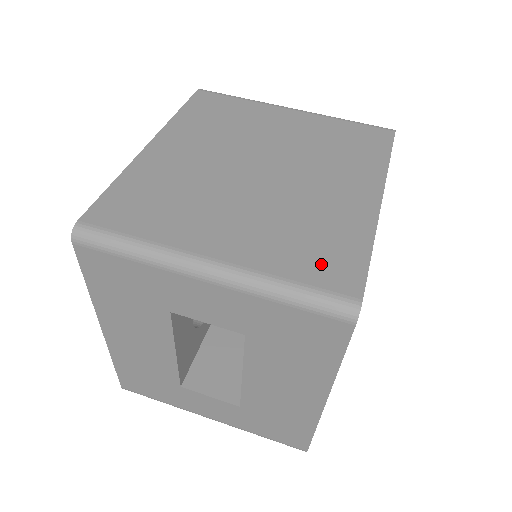
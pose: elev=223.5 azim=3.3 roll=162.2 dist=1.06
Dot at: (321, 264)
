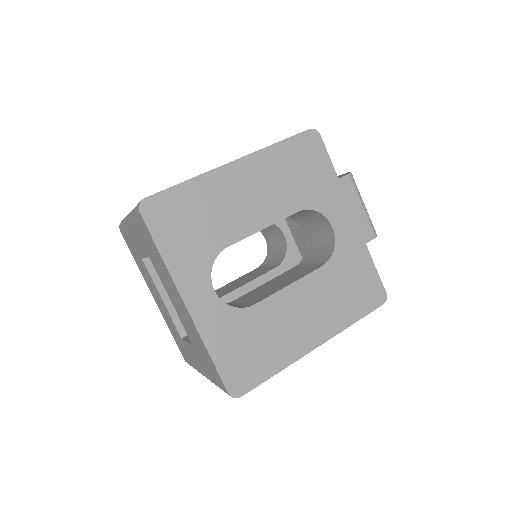
Dot at: occluded
